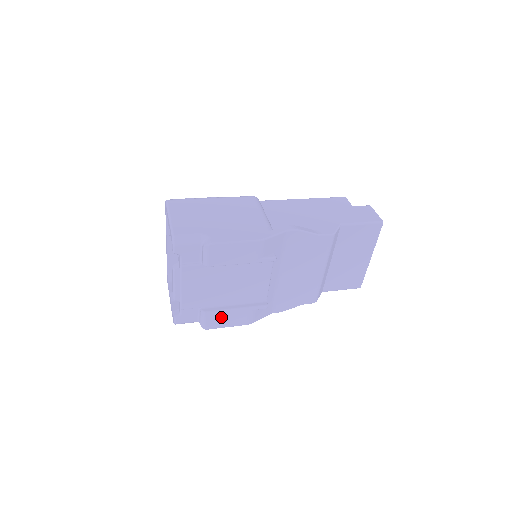
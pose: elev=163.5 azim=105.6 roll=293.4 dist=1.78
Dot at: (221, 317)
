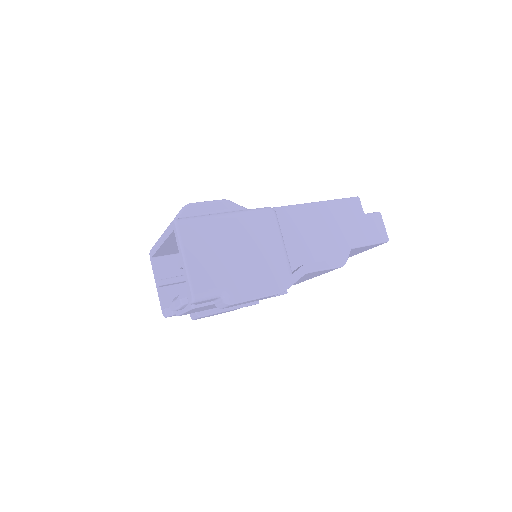
Dot at: occluded
